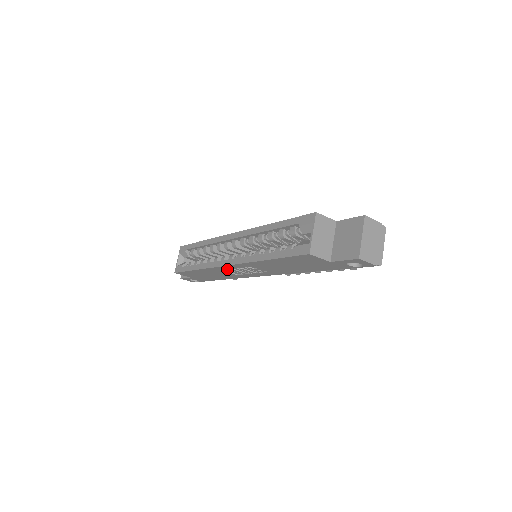
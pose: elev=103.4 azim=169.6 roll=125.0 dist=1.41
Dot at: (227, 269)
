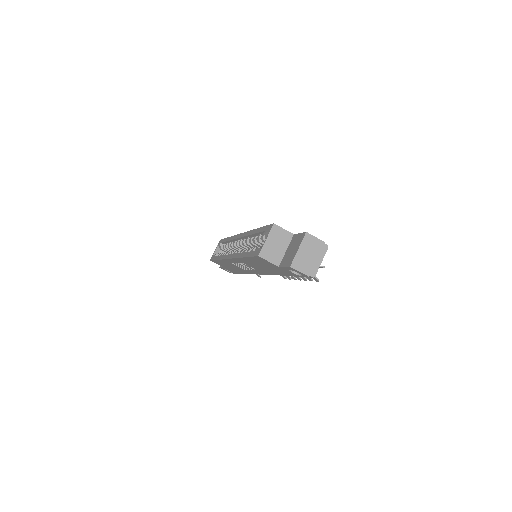
Dot at: occluded
